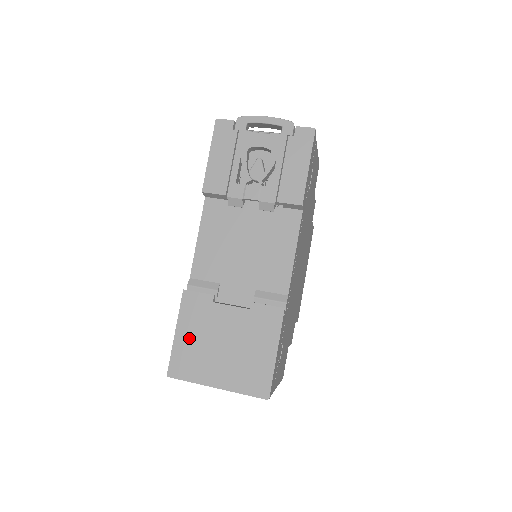
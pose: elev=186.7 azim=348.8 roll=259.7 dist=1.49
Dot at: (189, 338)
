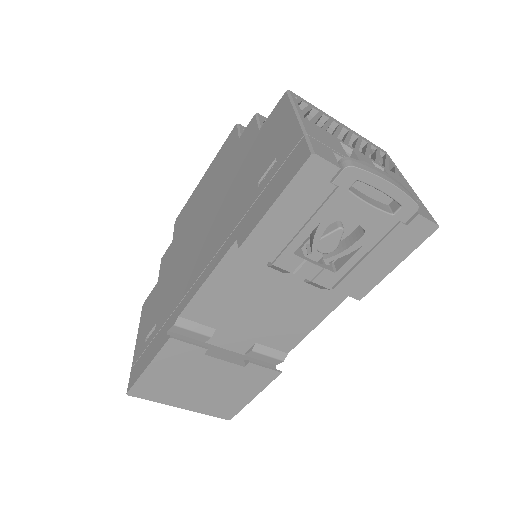
Dot at: (163, 374)
